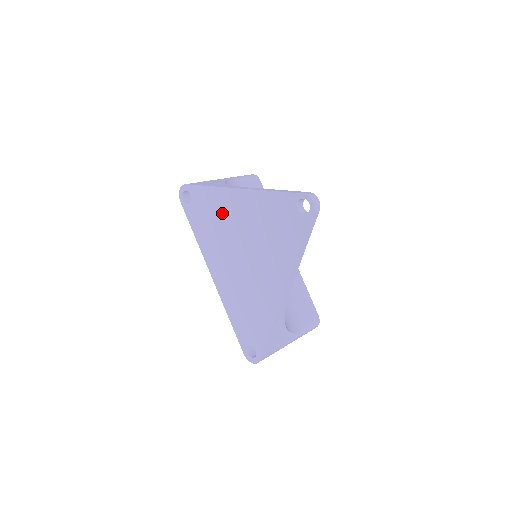
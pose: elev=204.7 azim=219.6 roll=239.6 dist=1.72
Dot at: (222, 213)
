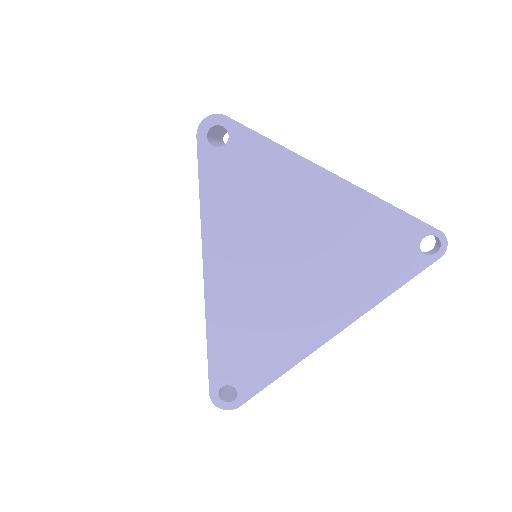
Dot at: (284, 194)
